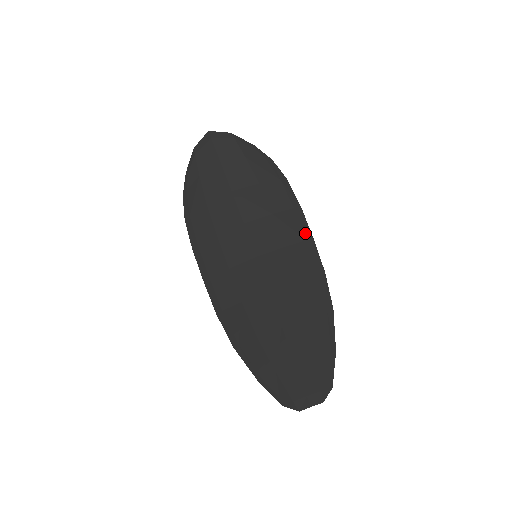
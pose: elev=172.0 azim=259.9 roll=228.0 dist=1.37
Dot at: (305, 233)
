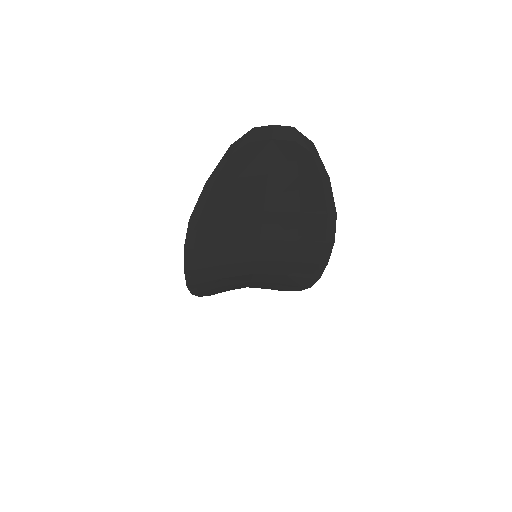
Dot at: (319, 265)
